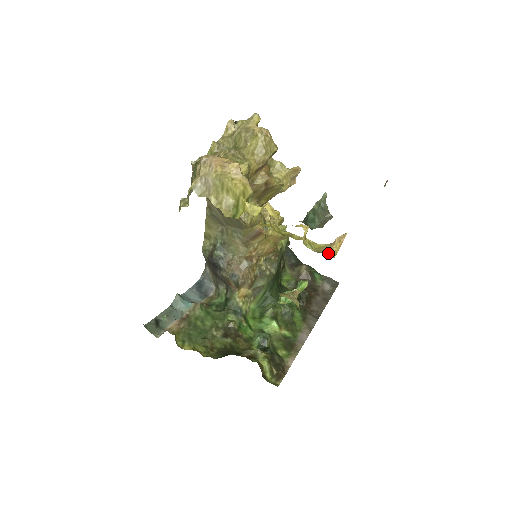
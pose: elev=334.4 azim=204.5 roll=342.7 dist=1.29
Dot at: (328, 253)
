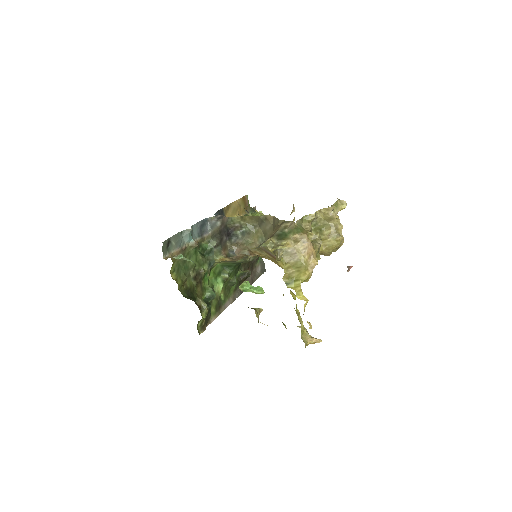
Dot at: (306, 344)
